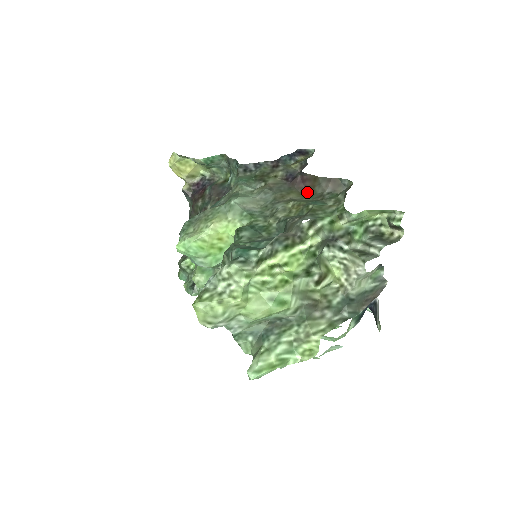
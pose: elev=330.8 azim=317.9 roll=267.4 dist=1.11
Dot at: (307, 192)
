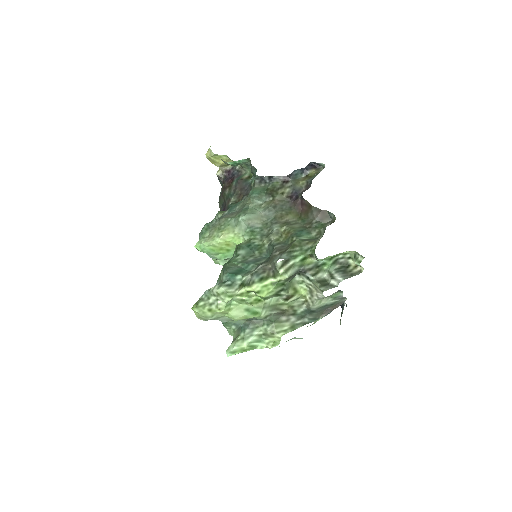
Dot at: (302, 215)
